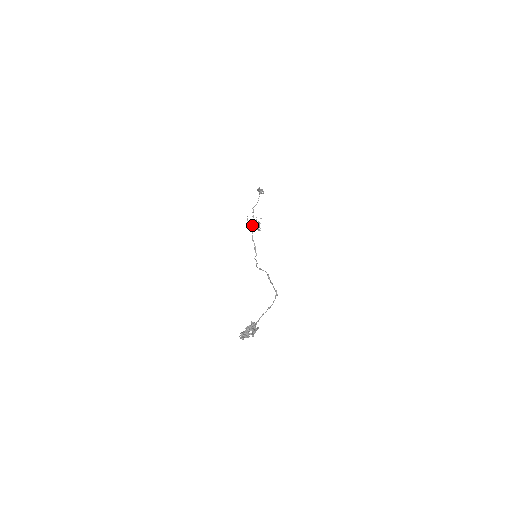
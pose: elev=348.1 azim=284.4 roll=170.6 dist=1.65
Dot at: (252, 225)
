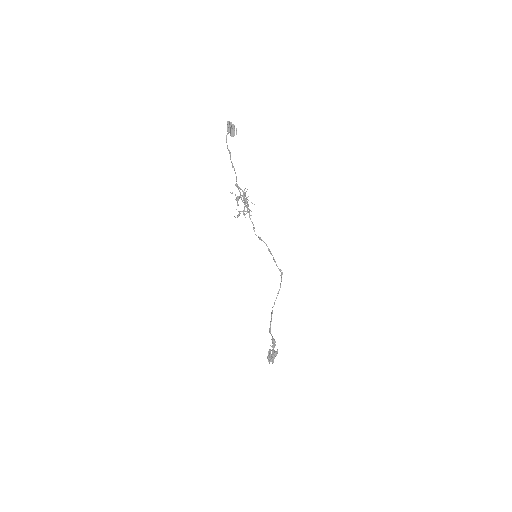
Dot at: (238, 199)
